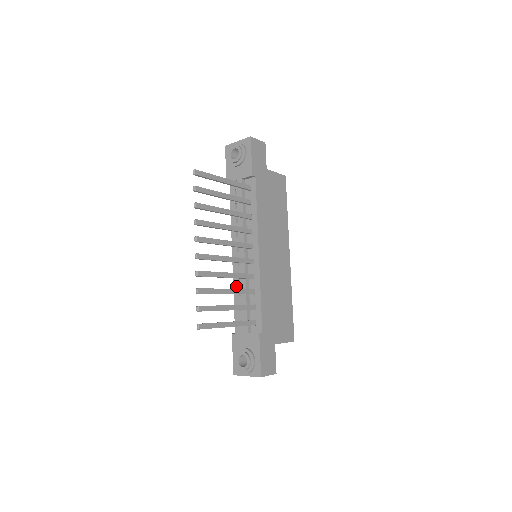
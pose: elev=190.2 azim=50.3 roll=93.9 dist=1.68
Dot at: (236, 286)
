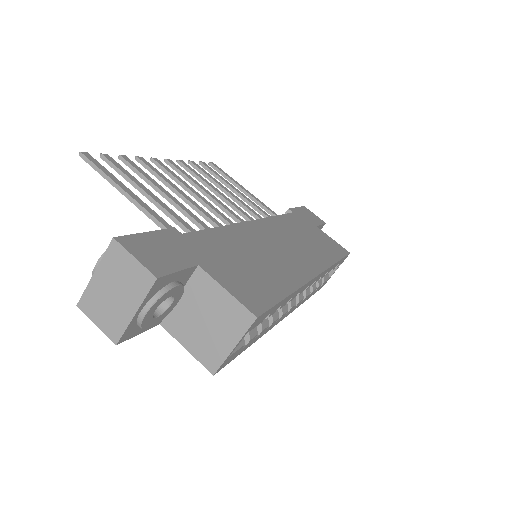
Dot at: occluded
